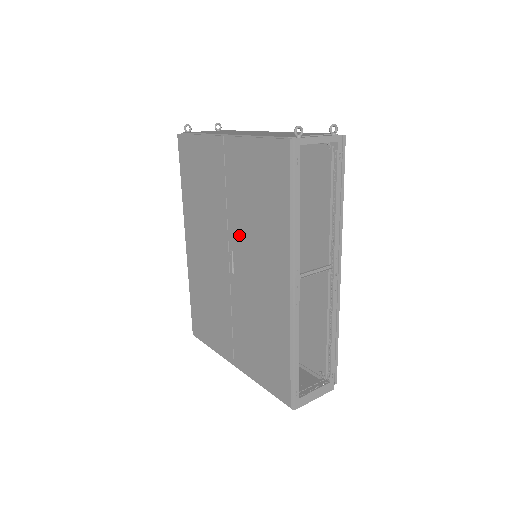
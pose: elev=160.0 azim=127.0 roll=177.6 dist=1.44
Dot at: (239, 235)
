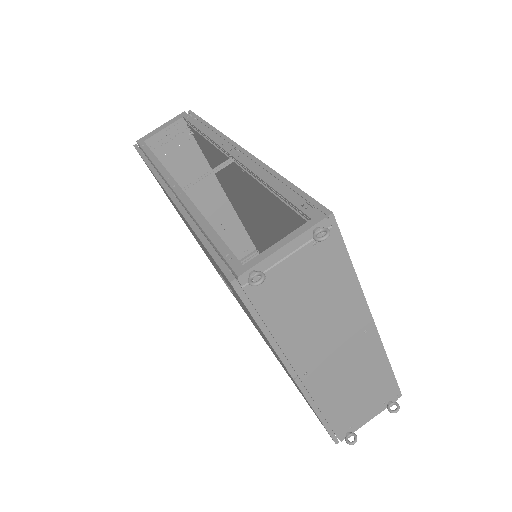
Dot at: (248, 315)
